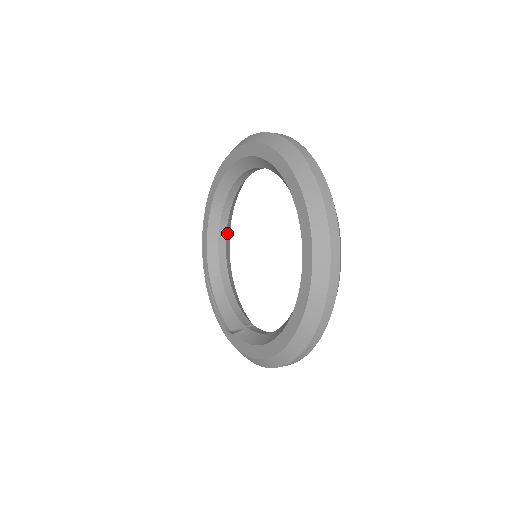
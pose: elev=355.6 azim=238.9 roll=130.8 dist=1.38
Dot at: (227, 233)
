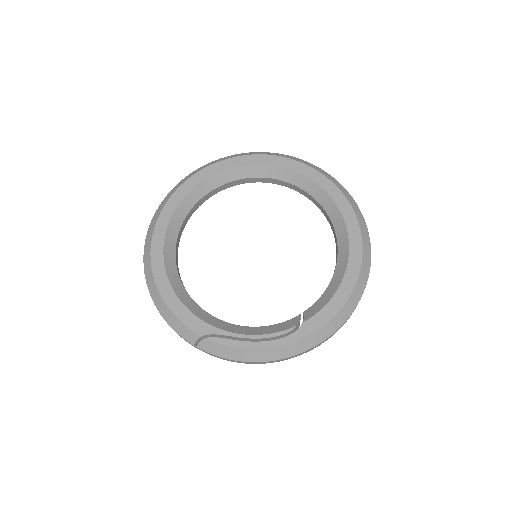
Dot at: occluded
